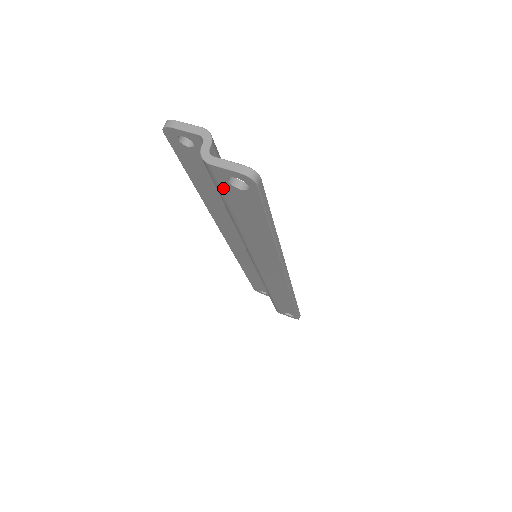
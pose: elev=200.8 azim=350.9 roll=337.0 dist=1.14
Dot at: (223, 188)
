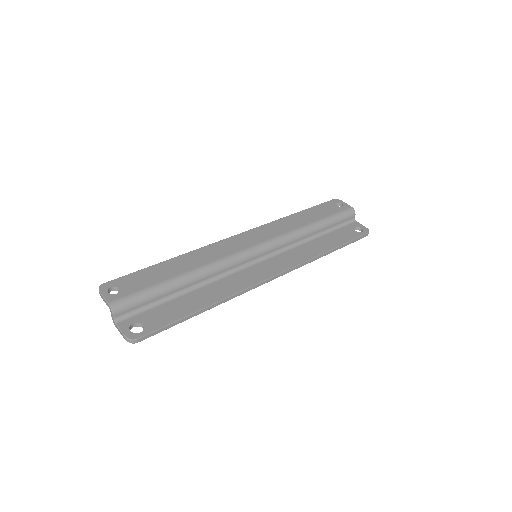
Dot at: occluded
